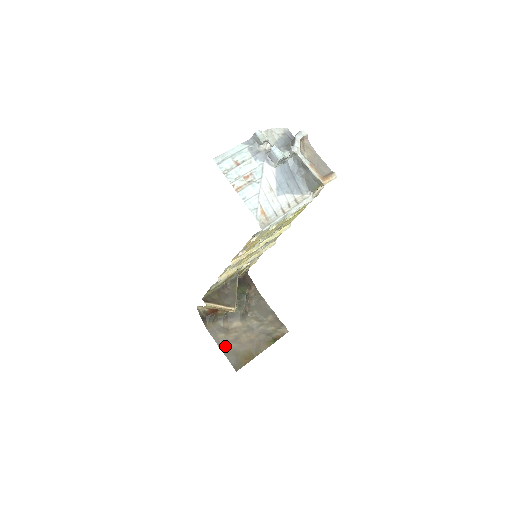
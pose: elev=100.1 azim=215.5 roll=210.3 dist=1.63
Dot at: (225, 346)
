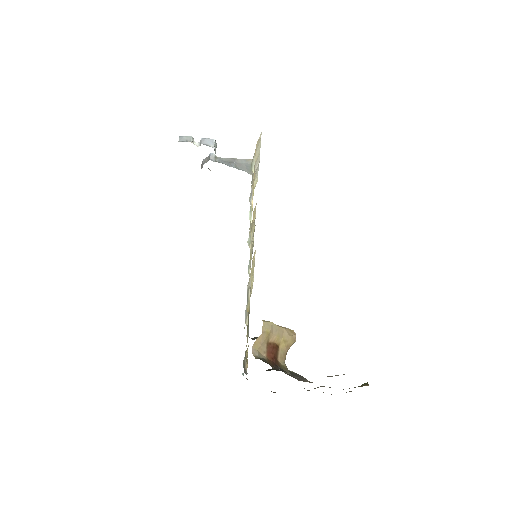
Dot at: (337, 375)
